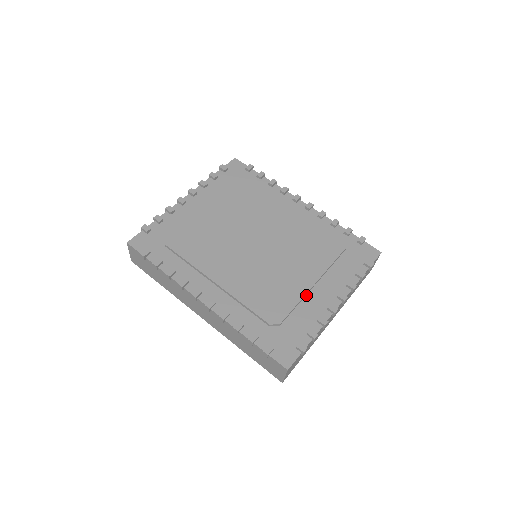
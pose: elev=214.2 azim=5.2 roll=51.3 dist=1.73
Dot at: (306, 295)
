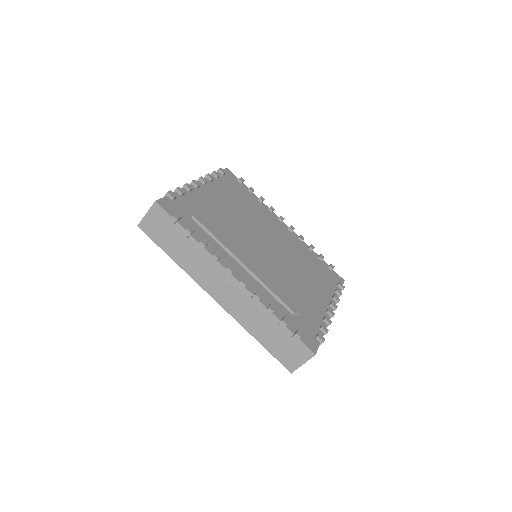
Dot at: occluded
